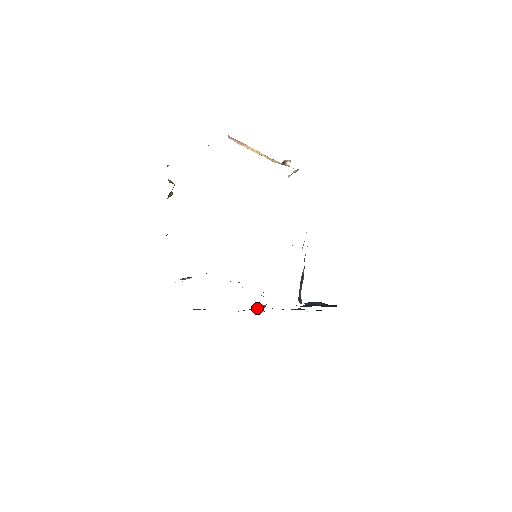
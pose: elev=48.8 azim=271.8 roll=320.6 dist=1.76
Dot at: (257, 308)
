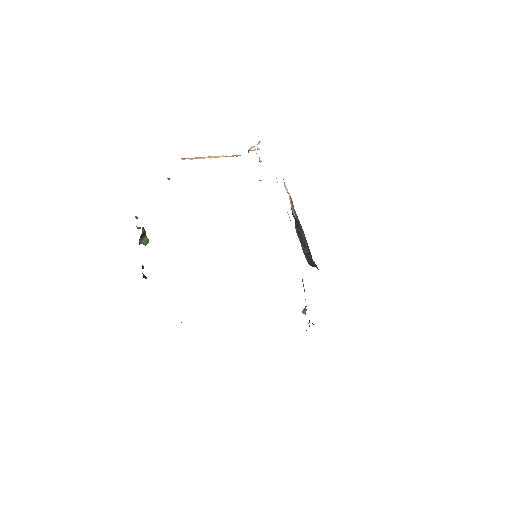
Dot at: occluded
